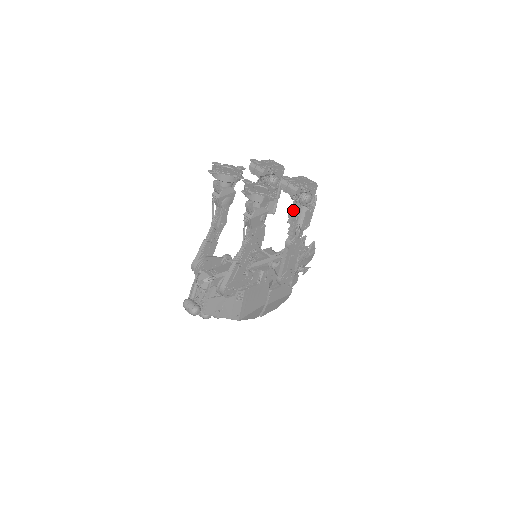
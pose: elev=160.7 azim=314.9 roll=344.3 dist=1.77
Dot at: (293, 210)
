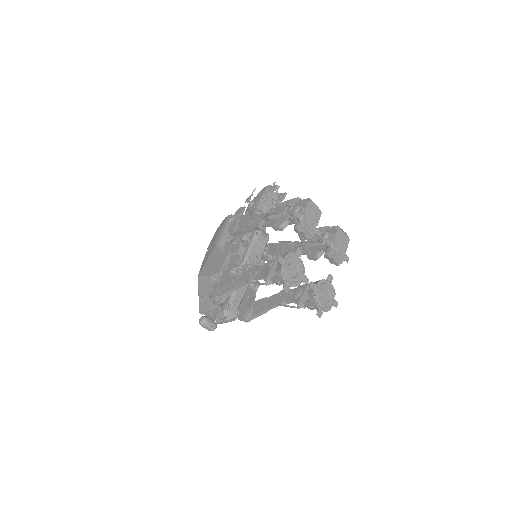
Dot at: (319, 255)
